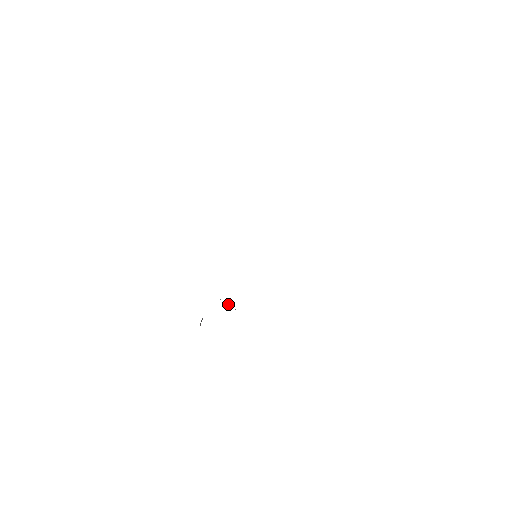
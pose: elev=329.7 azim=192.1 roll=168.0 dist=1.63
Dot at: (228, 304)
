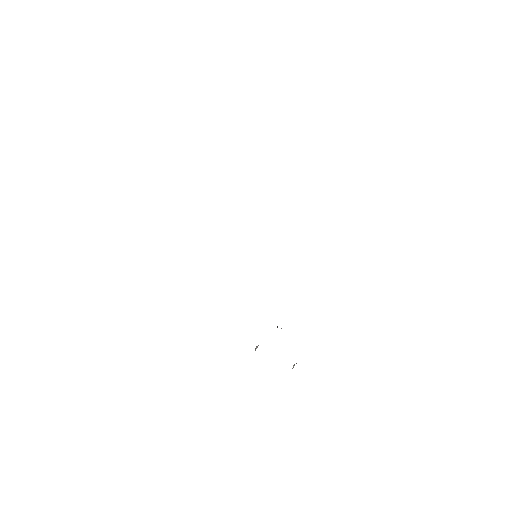
Dot at: occluded
